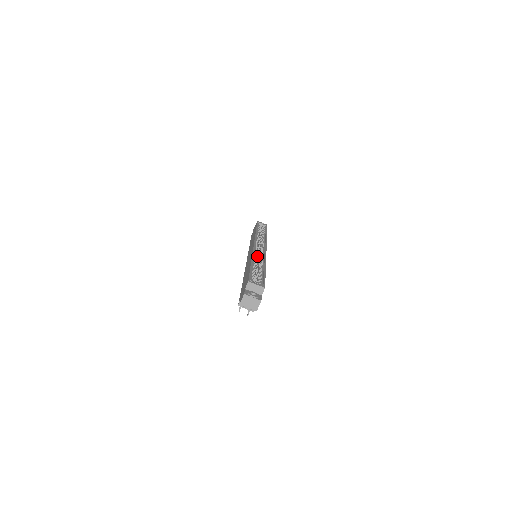
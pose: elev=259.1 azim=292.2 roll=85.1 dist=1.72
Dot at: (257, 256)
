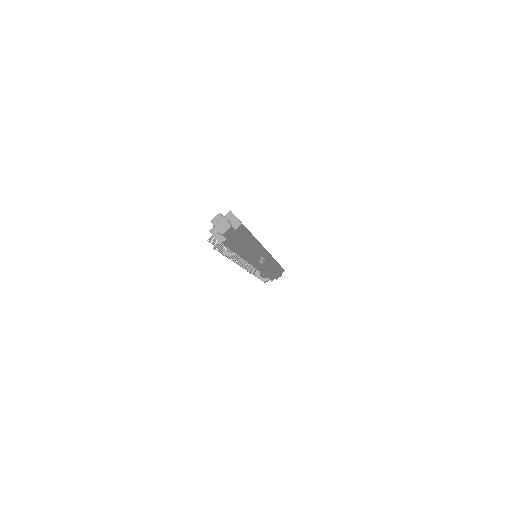
Dot at: occluded
